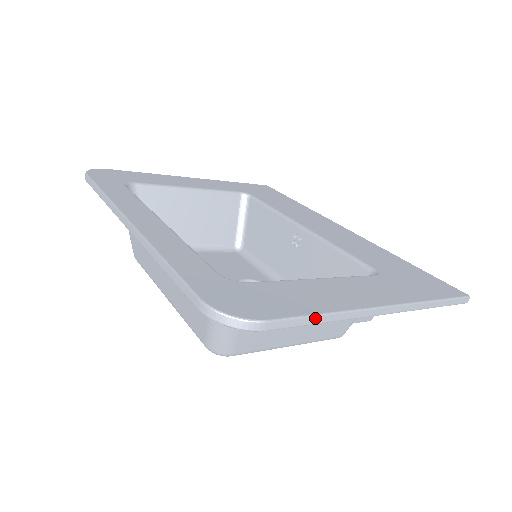
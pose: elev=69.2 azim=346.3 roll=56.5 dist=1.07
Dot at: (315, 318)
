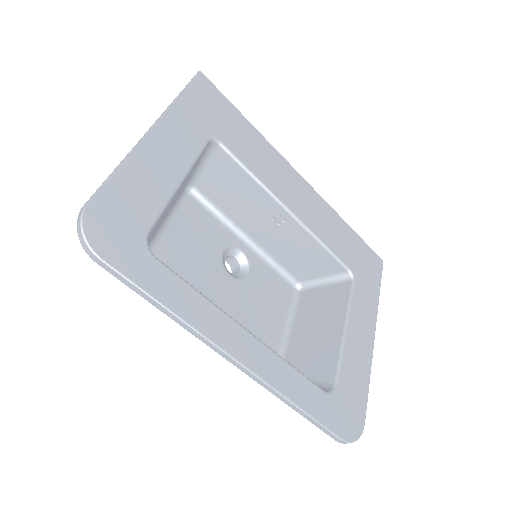
Dot at: (367, 389)
